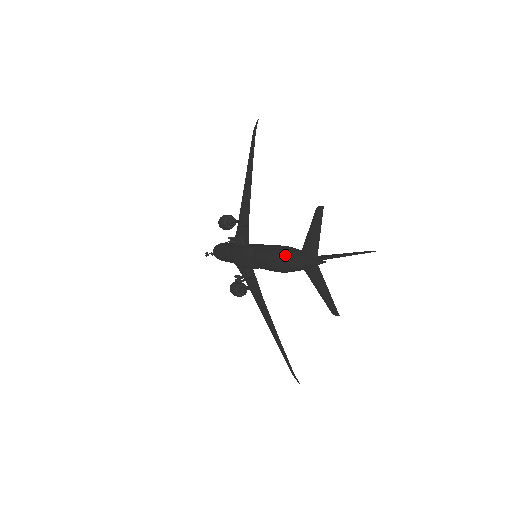
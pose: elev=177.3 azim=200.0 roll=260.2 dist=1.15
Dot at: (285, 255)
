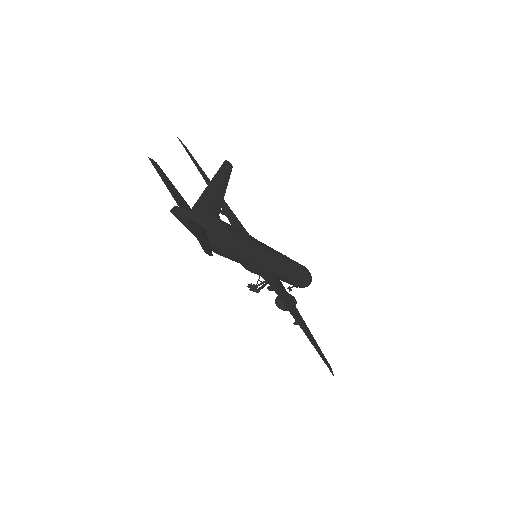
Dot at: occluded
